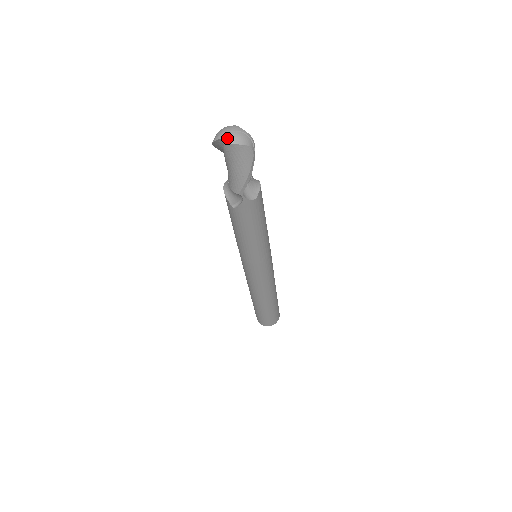
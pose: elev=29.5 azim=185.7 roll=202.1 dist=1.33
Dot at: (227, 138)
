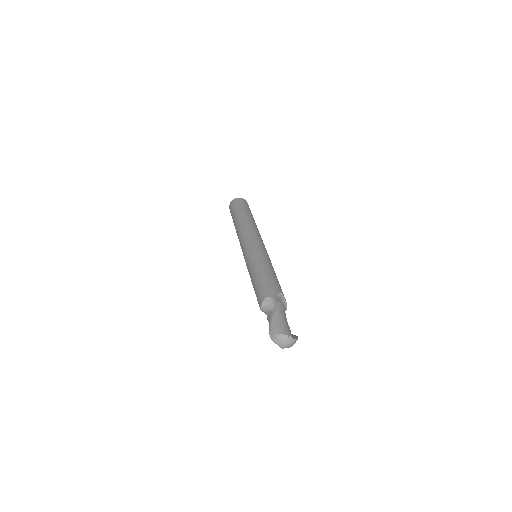
Dot at: (283, 347)
